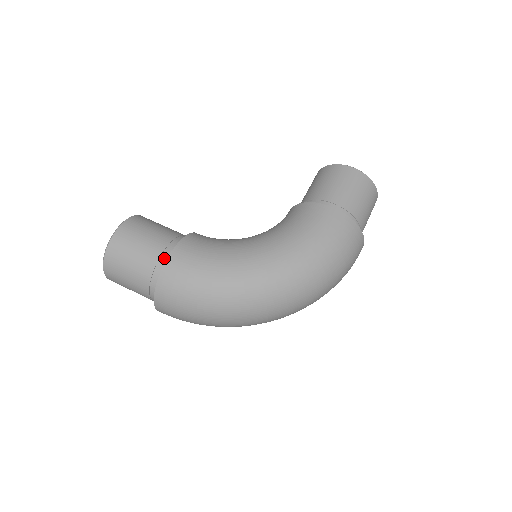
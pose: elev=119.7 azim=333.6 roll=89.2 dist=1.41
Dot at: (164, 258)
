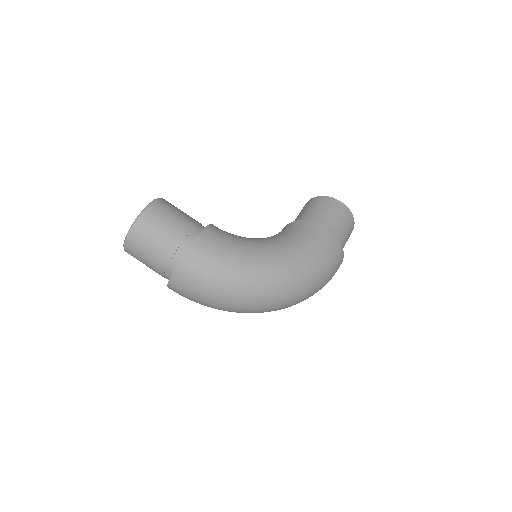
Dot at: (189, 239)
